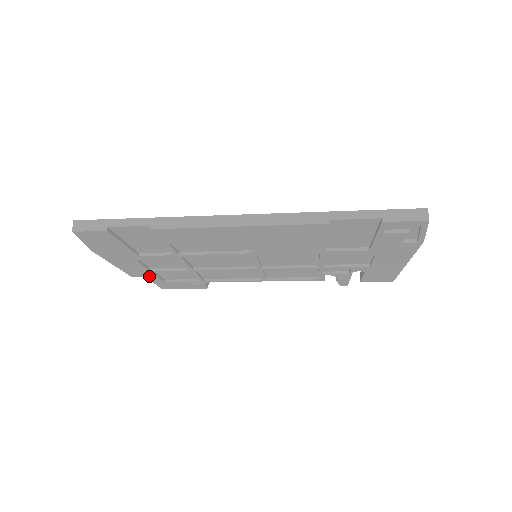
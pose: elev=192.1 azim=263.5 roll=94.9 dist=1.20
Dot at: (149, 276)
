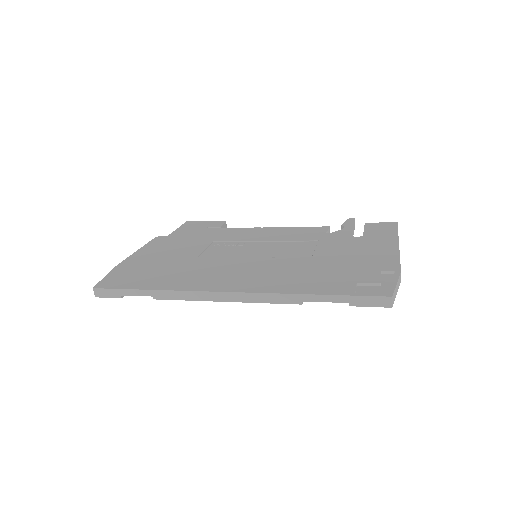
Dot at: occluded
